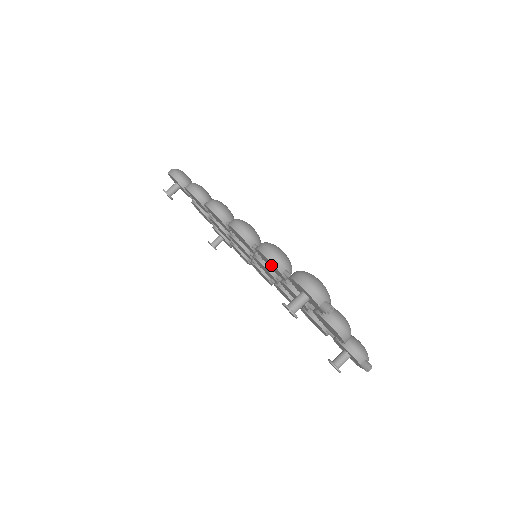
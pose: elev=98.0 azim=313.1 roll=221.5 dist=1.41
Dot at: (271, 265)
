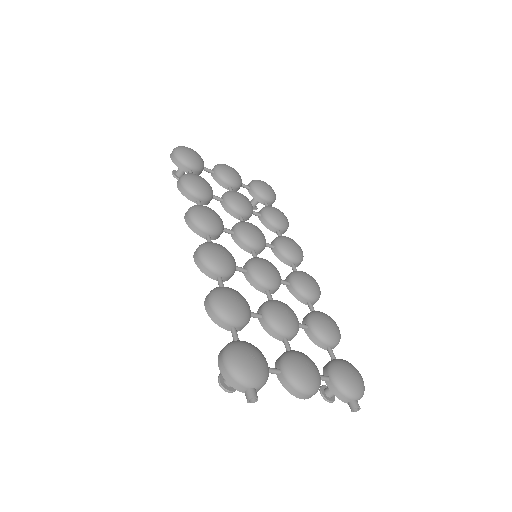
Dot at: occluded
